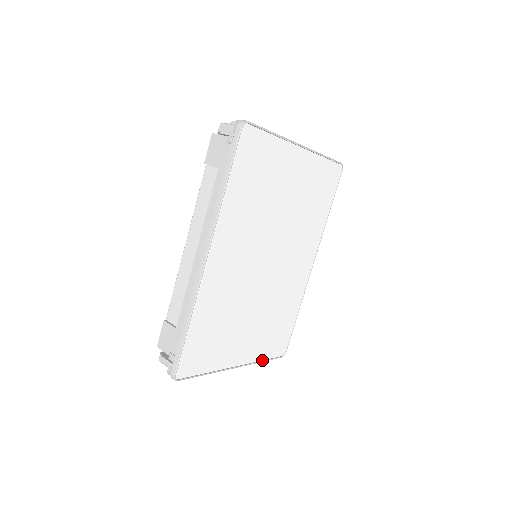
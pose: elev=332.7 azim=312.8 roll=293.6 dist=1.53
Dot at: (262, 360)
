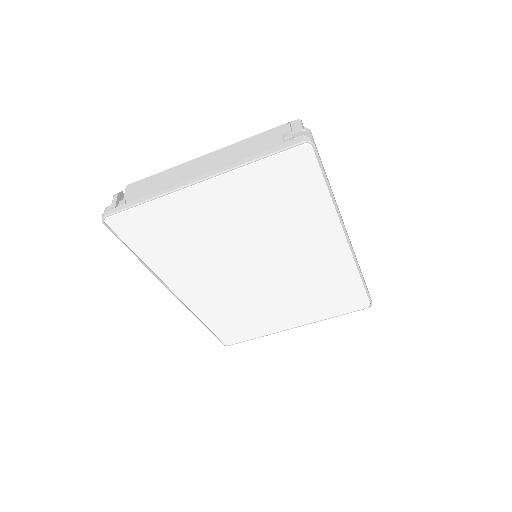
Dot at: (332, 316)
